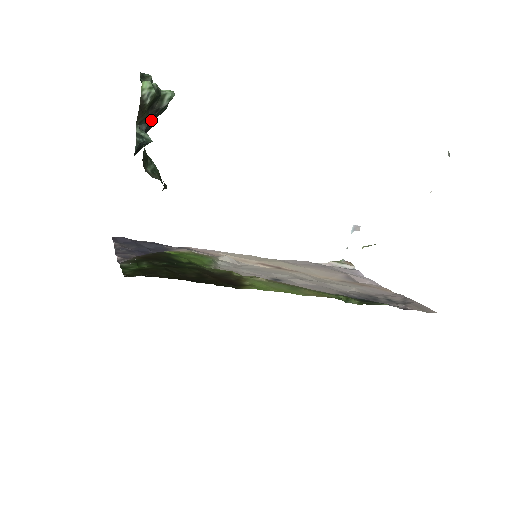
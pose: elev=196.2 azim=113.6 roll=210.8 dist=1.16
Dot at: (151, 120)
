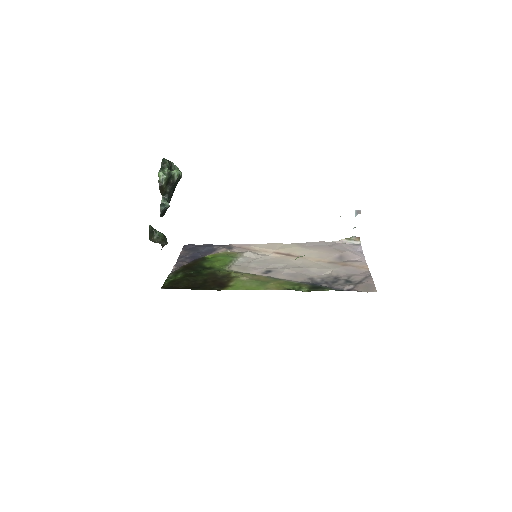
Dot at: (172, 188)
